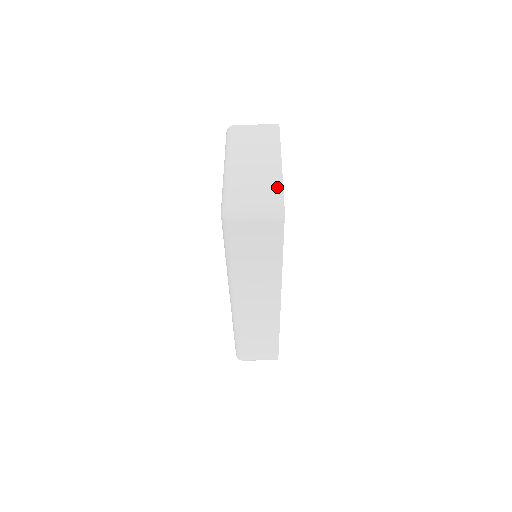
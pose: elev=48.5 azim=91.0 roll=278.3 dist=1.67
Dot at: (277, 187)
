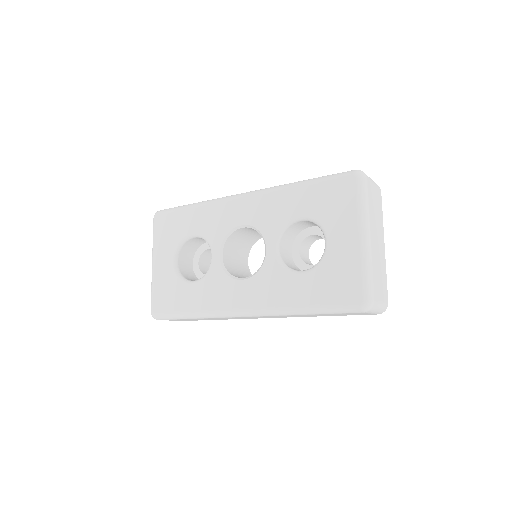
Dot at: (386, 282)
